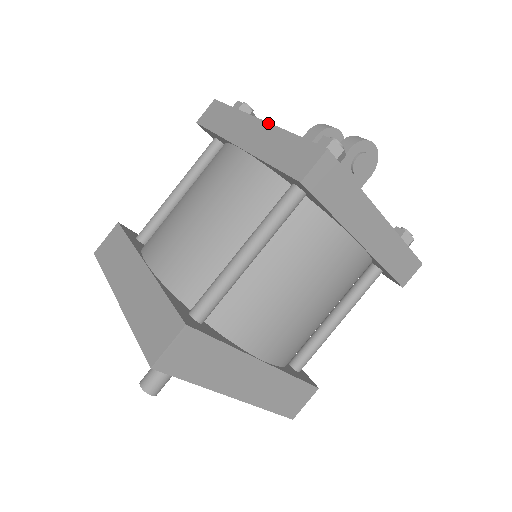
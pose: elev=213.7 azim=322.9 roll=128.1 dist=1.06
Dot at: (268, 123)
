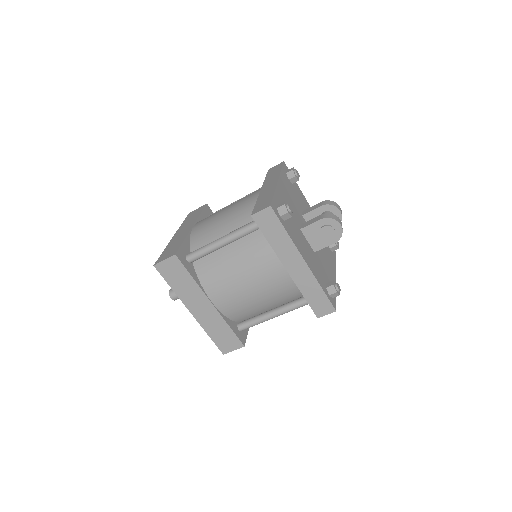
Dot at: (276, 184)
